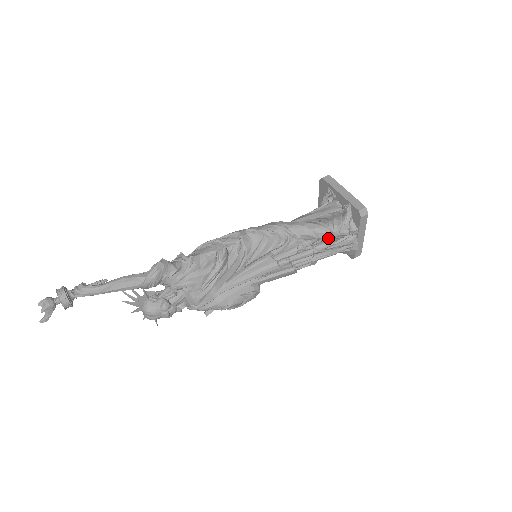
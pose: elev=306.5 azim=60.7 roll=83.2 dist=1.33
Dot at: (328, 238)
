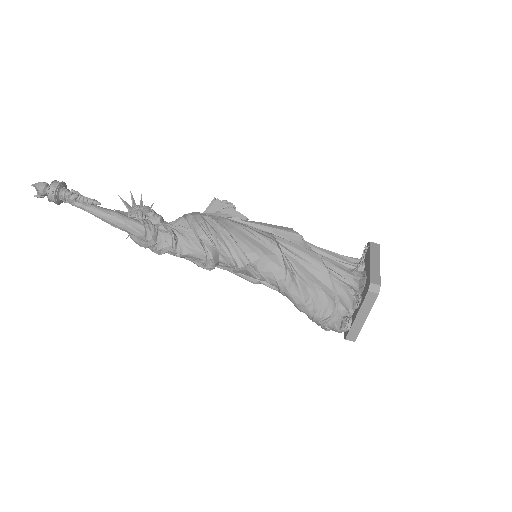
Dot at: occluded
